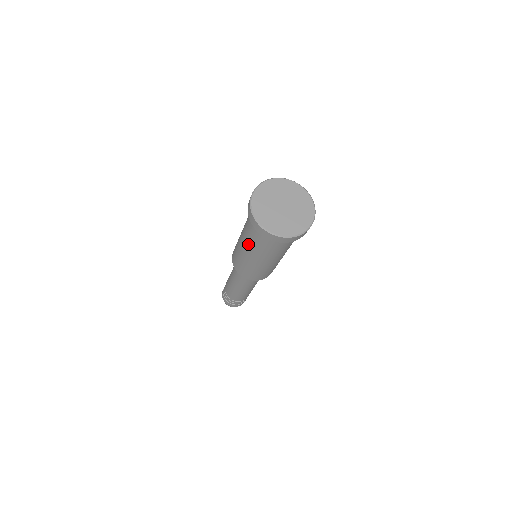
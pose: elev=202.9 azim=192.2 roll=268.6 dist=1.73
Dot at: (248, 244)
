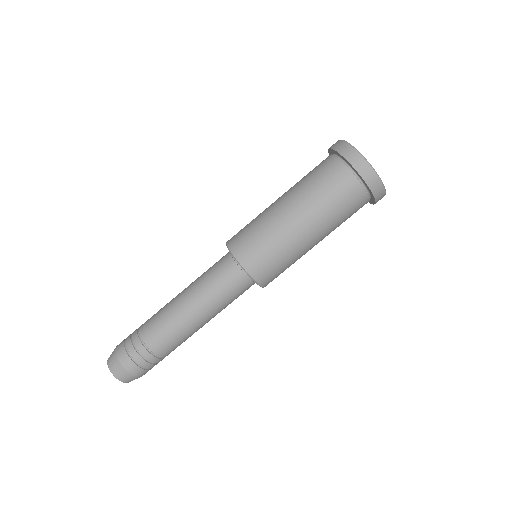
Dot at: (303, 197)
